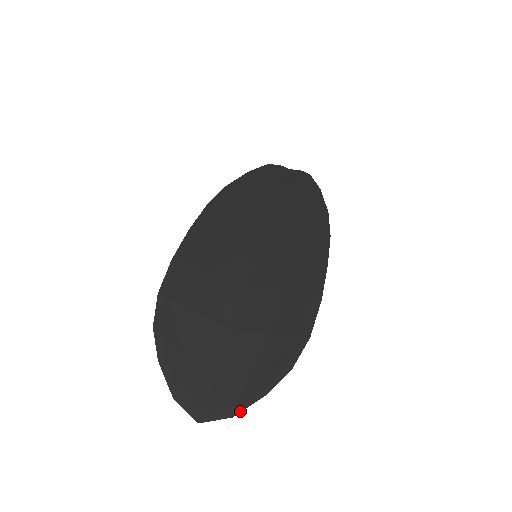
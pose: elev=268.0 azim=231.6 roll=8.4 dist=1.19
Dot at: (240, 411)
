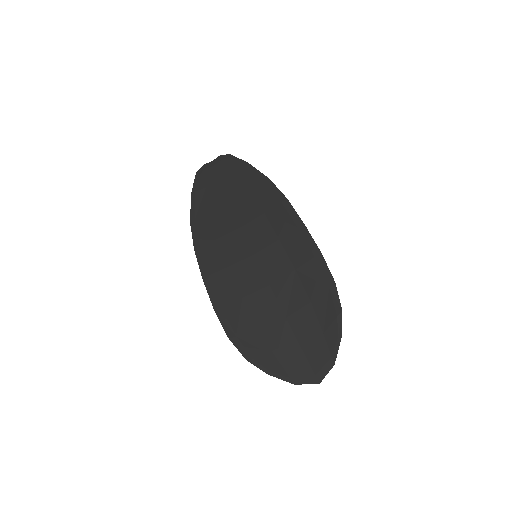
Dot at: (335, 358)
